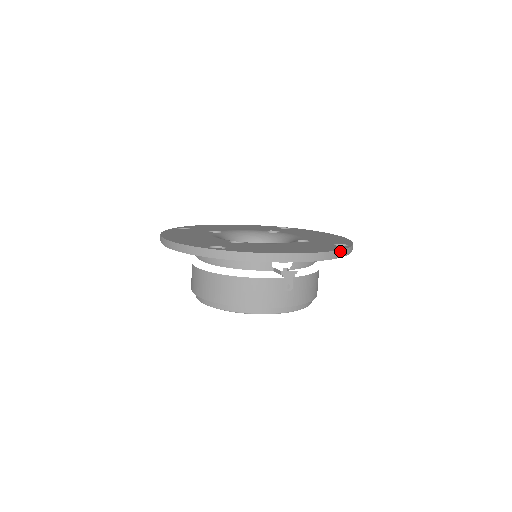
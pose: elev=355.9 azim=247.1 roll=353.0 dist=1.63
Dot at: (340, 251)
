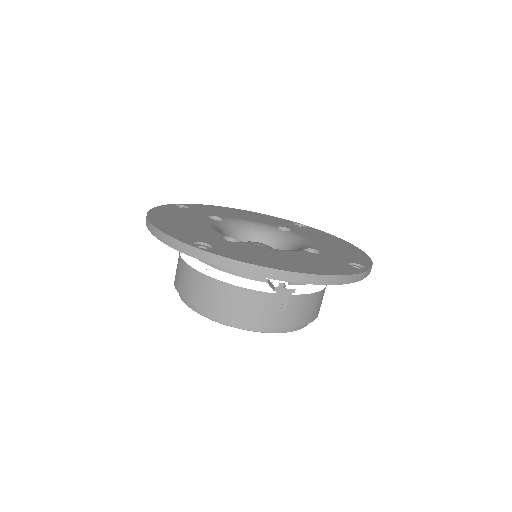
Dot at: (352, 276)
